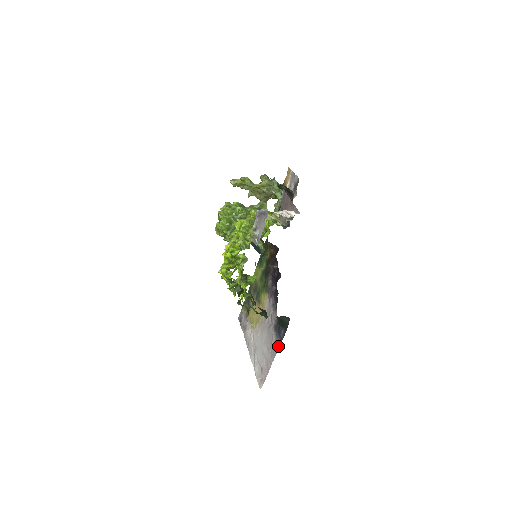
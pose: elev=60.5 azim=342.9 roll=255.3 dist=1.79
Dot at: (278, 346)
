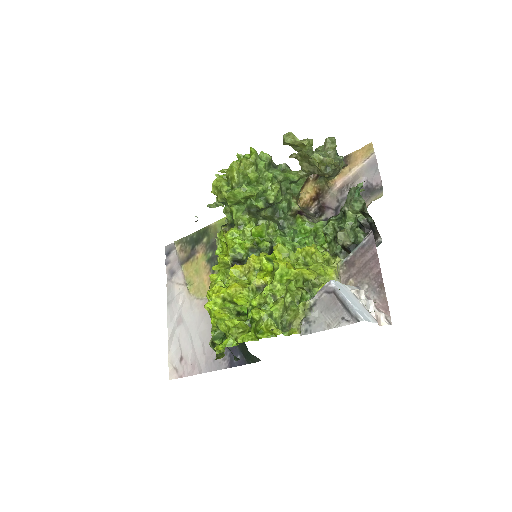
Dot at: (223, 366)
